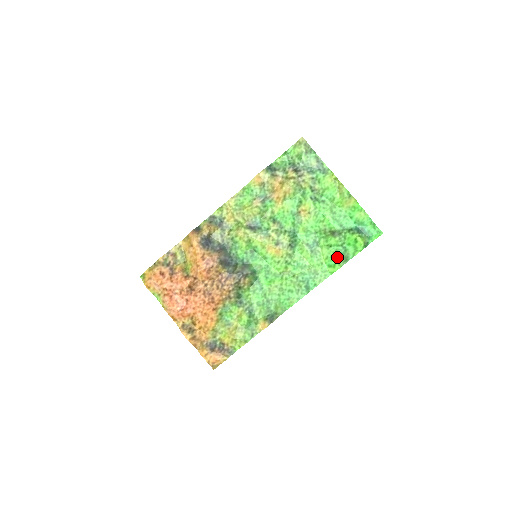
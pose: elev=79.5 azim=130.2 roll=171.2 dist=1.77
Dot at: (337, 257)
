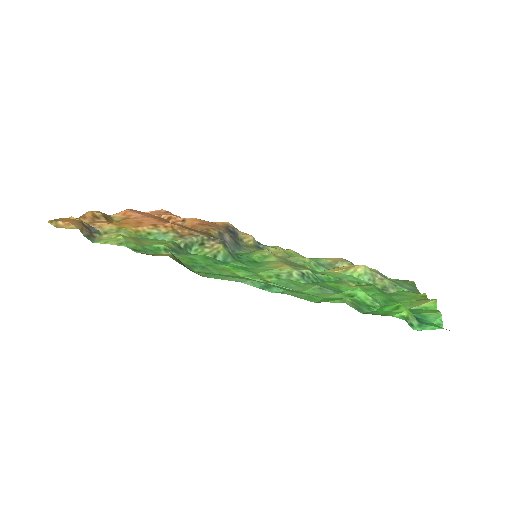
Dot at: occluded
